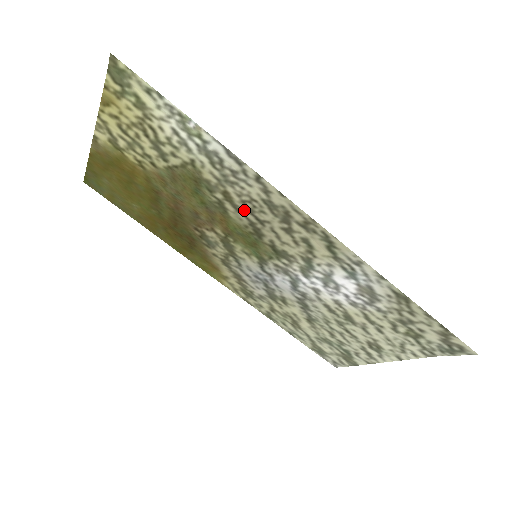
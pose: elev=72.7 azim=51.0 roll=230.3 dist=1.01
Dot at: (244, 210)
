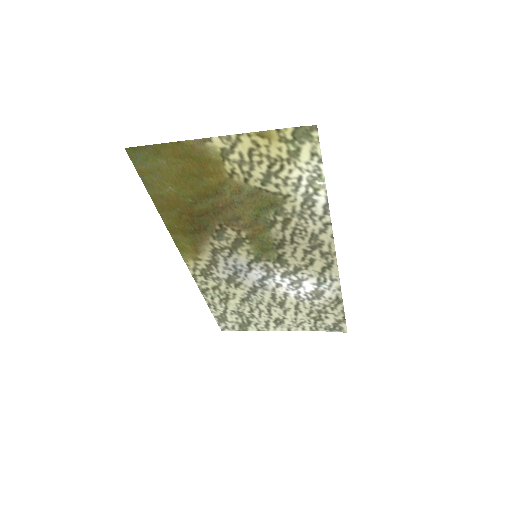
Dot at: (289, 232)
